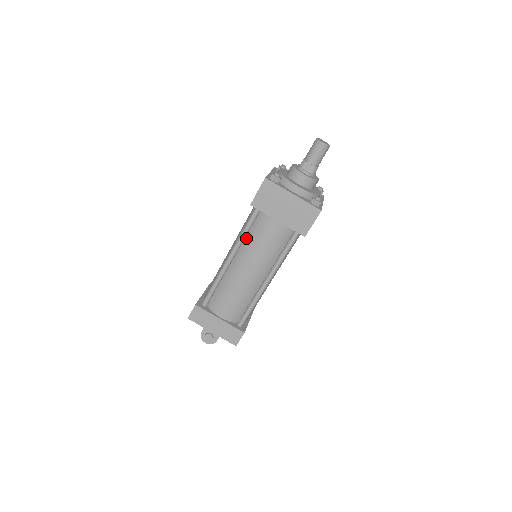
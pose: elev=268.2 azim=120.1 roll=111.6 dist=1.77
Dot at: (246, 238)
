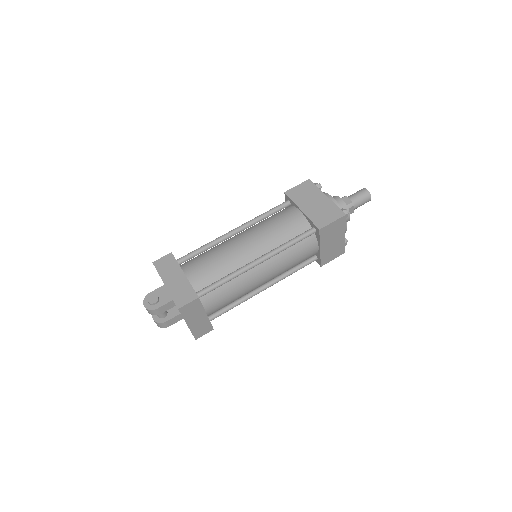
Dot at: (262, 221)
